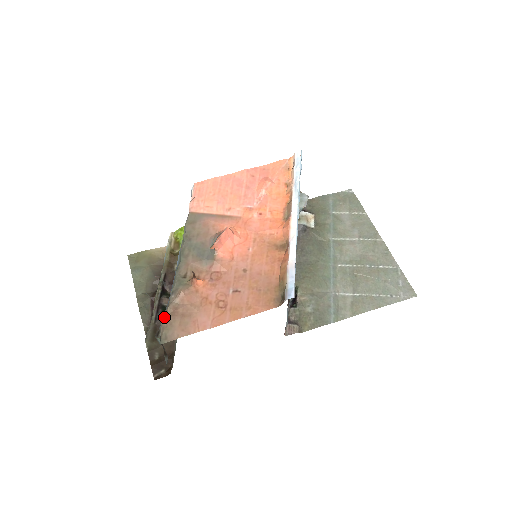
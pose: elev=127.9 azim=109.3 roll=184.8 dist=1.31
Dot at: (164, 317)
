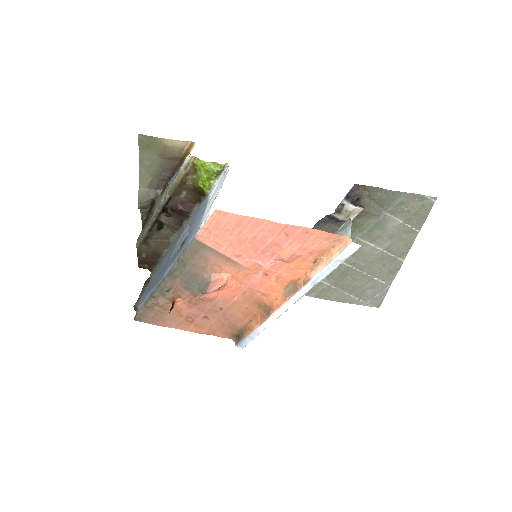
Dot at: (142, 307)
